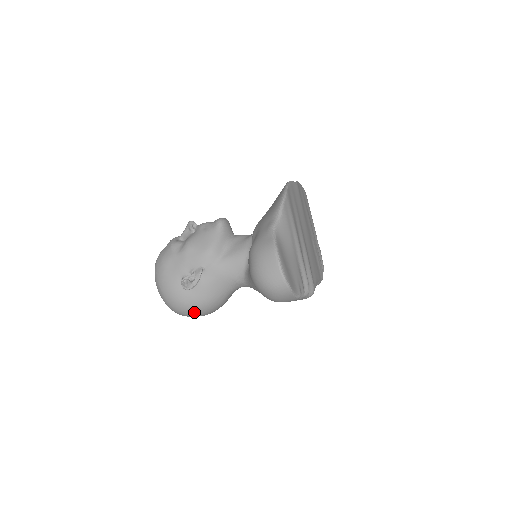
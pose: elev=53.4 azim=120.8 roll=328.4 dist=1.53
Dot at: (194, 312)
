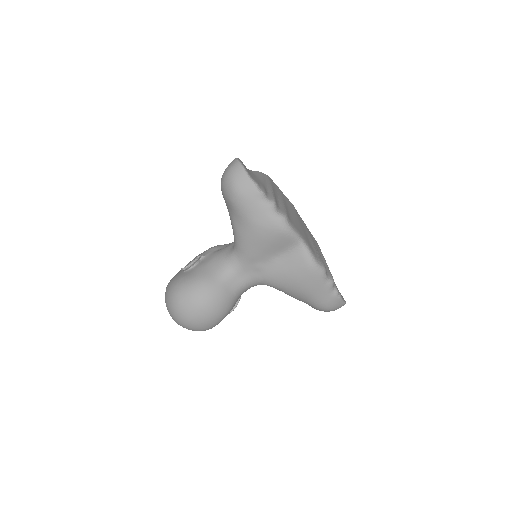
Dot at: (186, 293)
